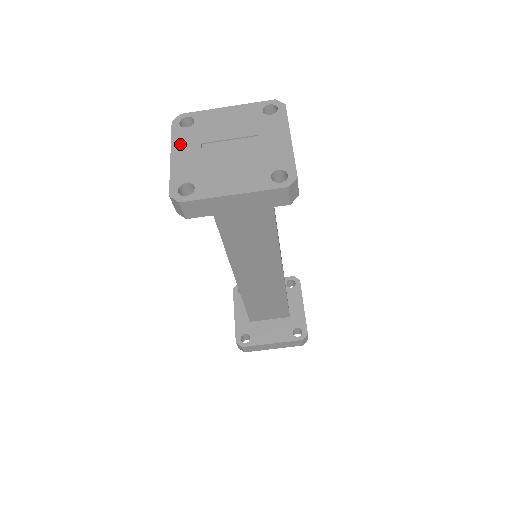
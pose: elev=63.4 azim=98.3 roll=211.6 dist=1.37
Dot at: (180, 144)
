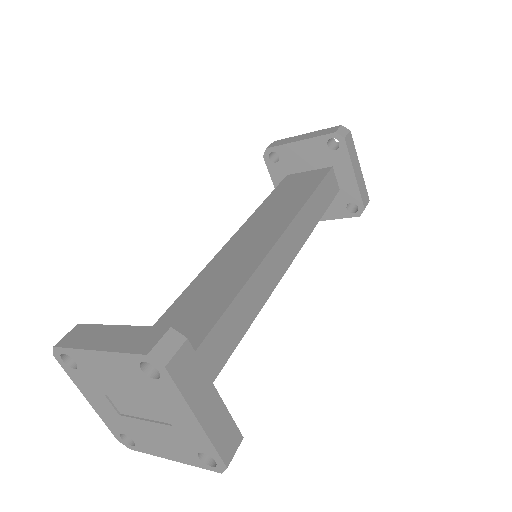
Dot at: (85, 389)
